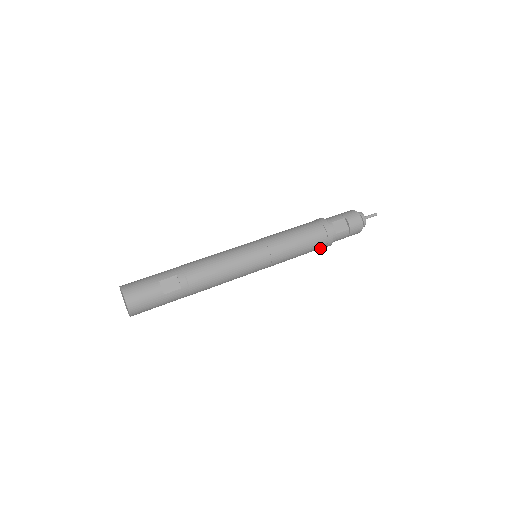
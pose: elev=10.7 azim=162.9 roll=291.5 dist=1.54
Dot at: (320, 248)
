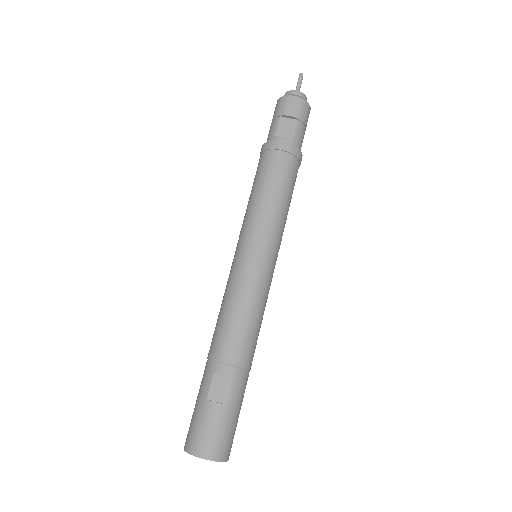
Dot at: (297, 170)
